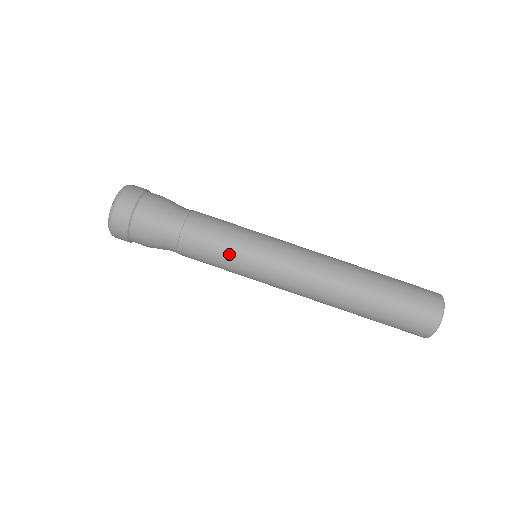
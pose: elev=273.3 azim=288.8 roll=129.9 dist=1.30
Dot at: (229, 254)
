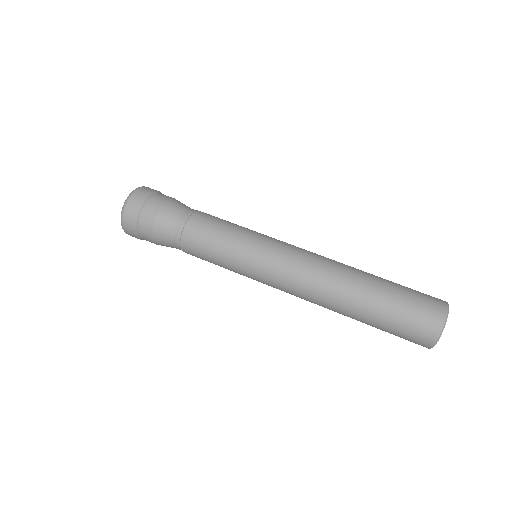
Dot at: (226, 251)
